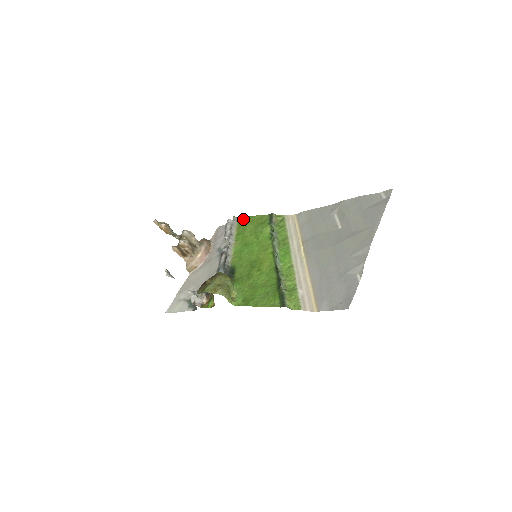
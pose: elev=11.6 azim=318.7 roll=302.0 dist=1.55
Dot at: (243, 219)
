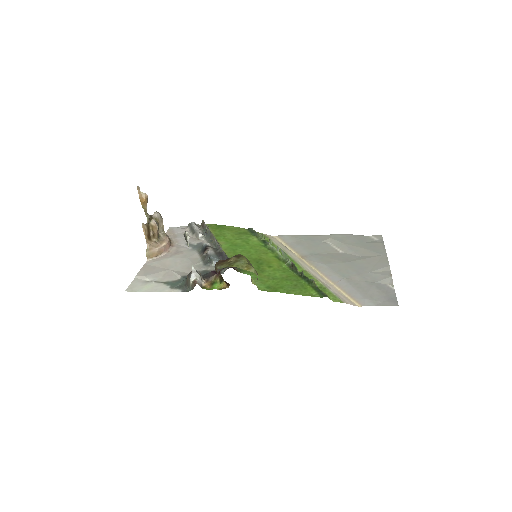
Dot at: (214, 225)
